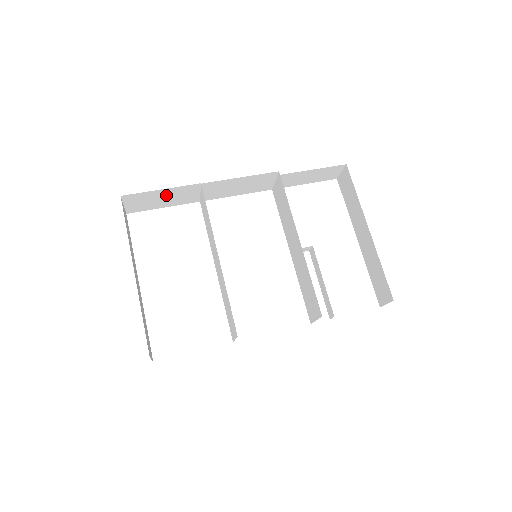
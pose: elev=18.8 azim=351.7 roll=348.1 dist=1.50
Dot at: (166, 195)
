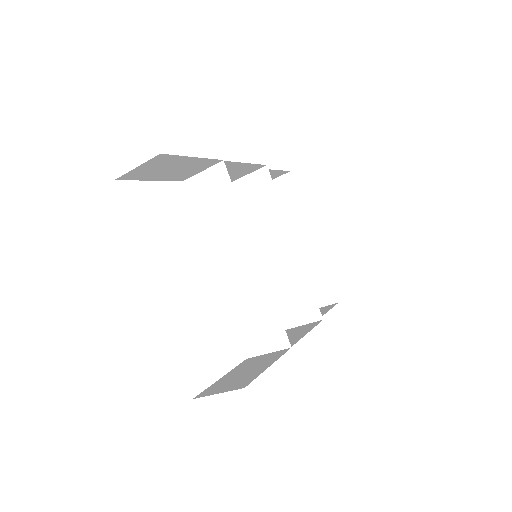
Dot at: (183, 165)
